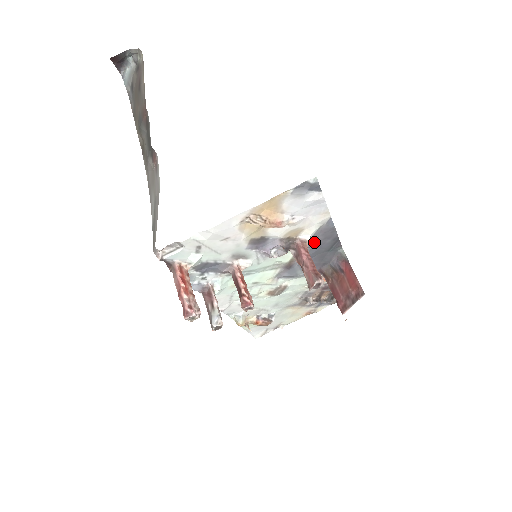
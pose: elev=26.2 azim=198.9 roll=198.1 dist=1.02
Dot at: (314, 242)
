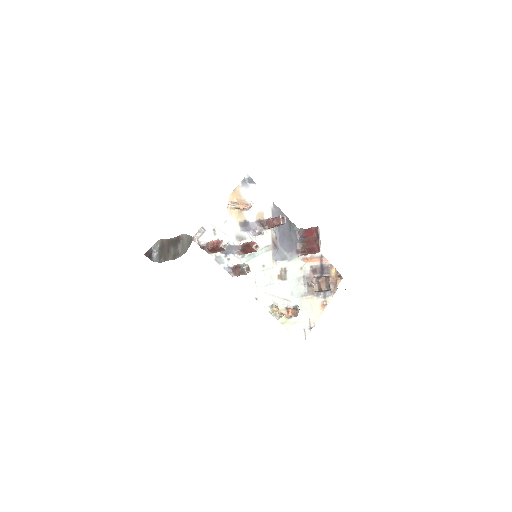
Dot at: occluded
